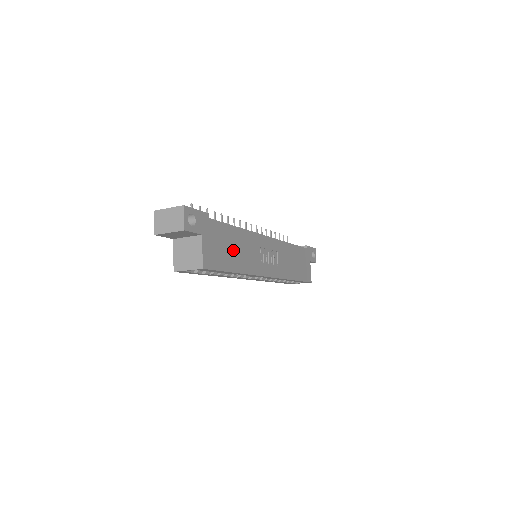
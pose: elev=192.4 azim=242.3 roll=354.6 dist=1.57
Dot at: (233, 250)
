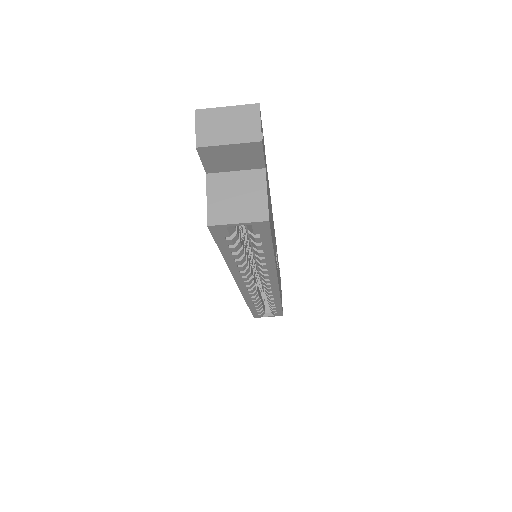
Dot at: occluded
